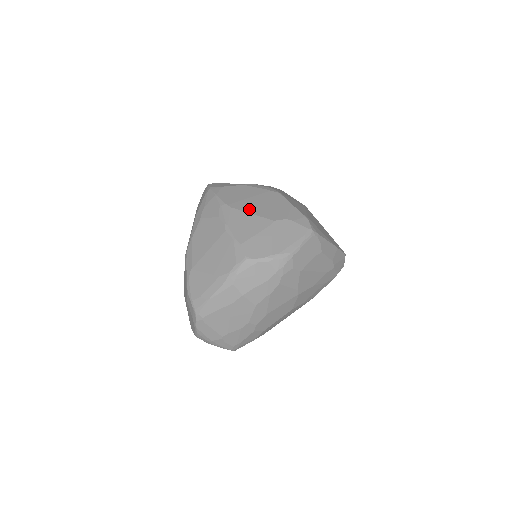
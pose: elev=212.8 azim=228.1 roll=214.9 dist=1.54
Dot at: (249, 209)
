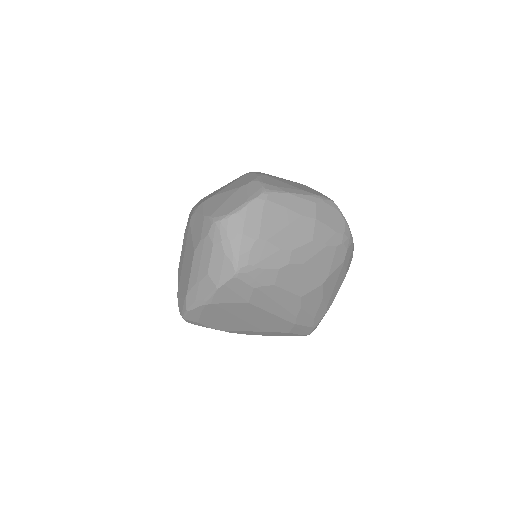
Dot at: occluded
